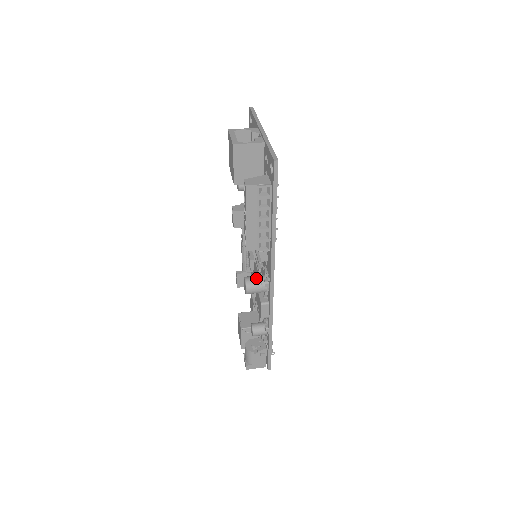
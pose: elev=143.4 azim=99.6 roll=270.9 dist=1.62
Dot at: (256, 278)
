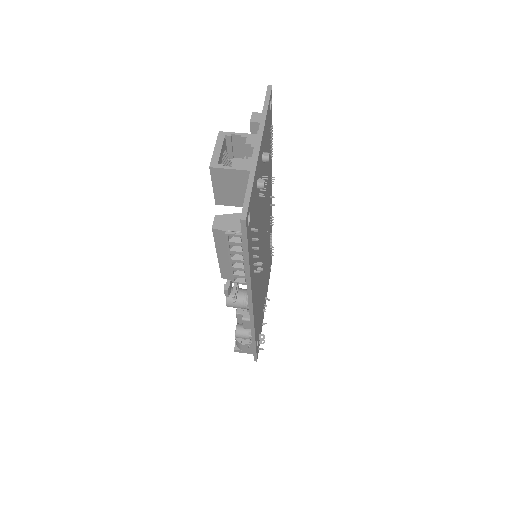
Dot at: (239, 294)
